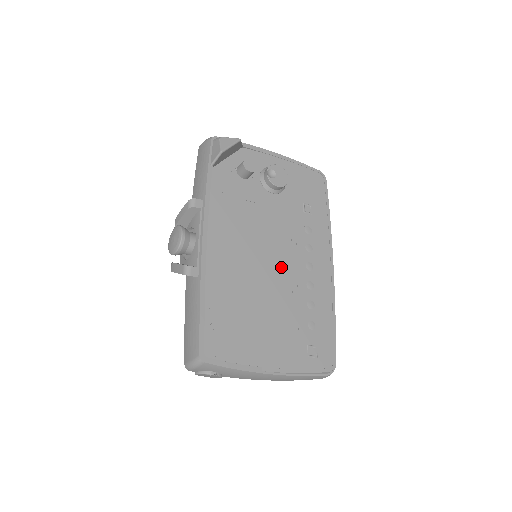
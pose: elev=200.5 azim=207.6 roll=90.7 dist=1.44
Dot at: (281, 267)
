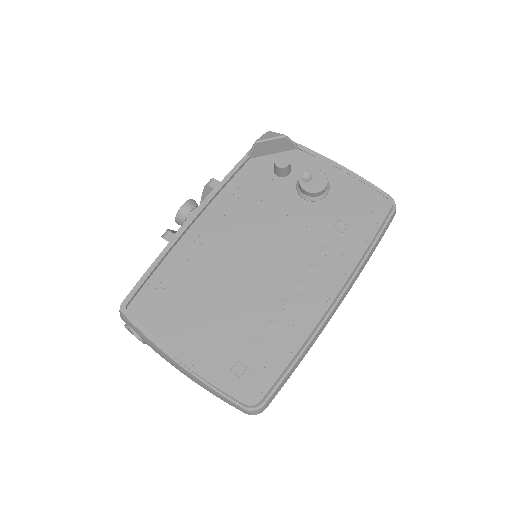
Dot at: (262, 271)
